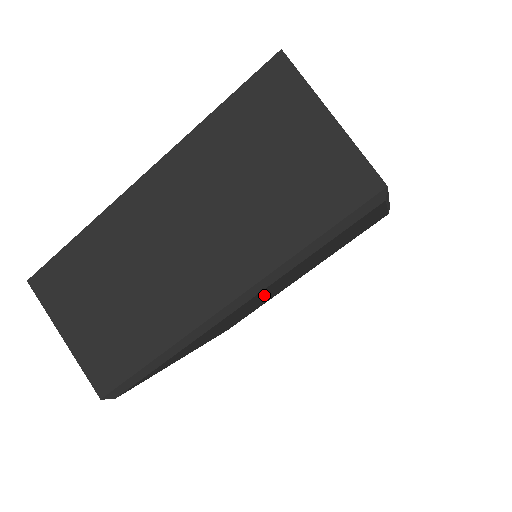
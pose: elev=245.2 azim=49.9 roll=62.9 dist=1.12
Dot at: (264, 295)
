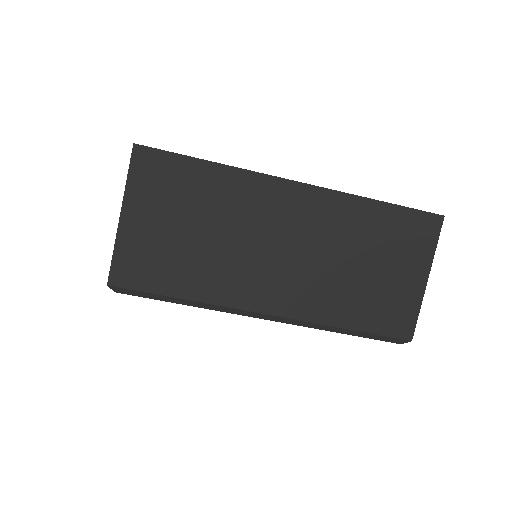
Dot at: occluded
